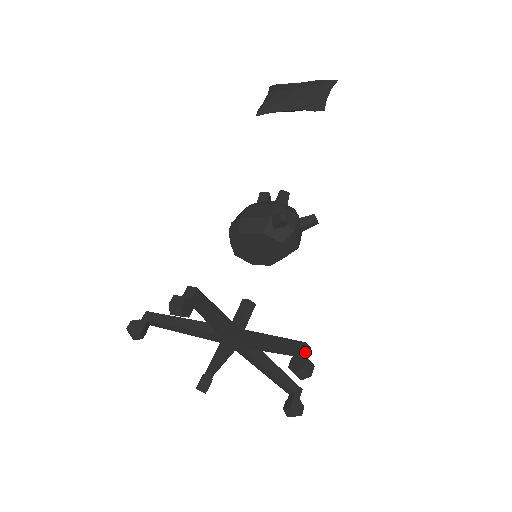
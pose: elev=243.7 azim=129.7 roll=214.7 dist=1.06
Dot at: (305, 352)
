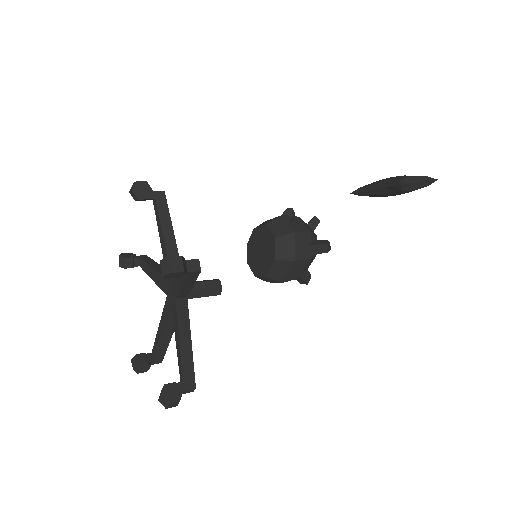
Dot at: (191, 264)
